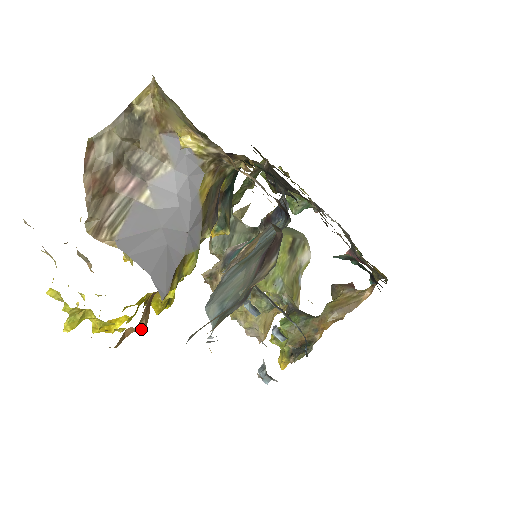
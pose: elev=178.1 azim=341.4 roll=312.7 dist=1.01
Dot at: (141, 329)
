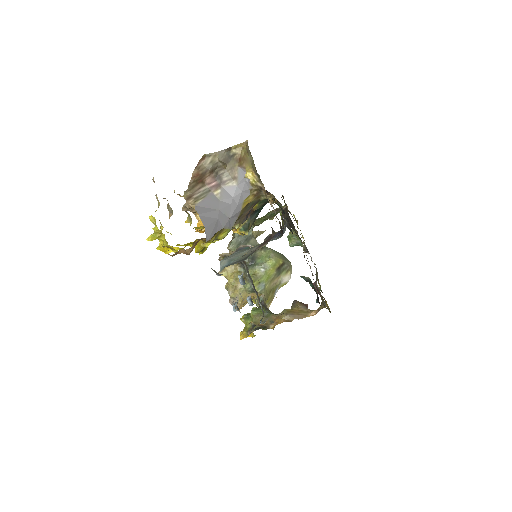
Dot at: (189, 252)
